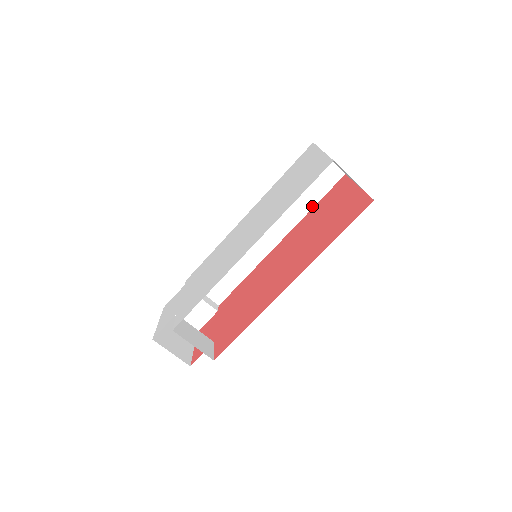
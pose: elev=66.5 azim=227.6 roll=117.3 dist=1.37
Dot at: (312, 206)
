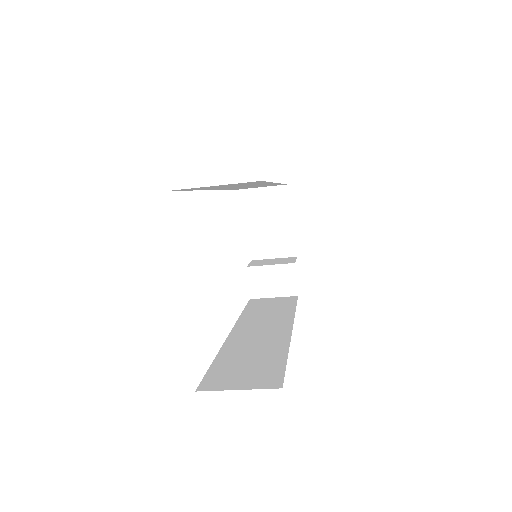
Dot at: (268, 182)
